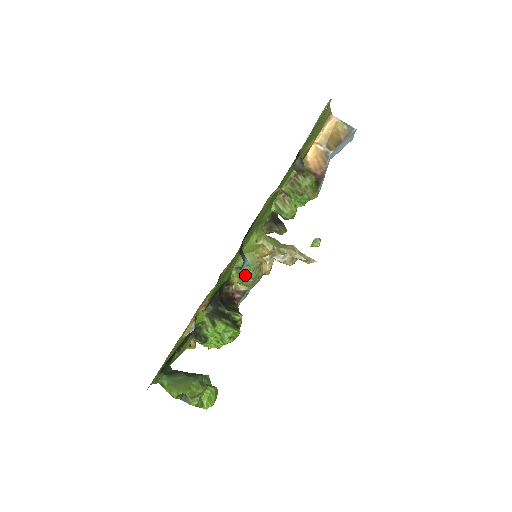
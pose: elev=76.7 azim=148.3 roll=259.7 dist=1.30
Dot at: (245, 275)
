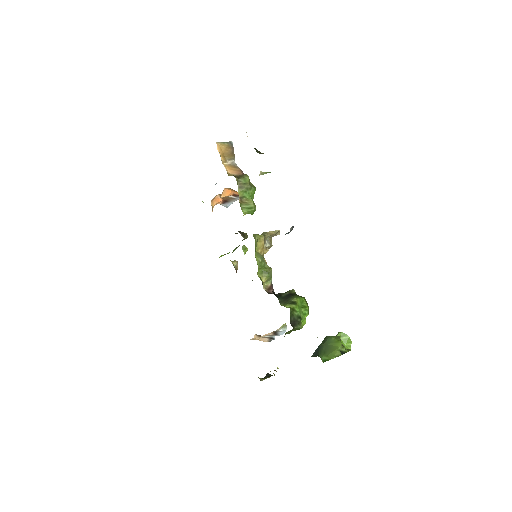
Dot at: (266, 269)
